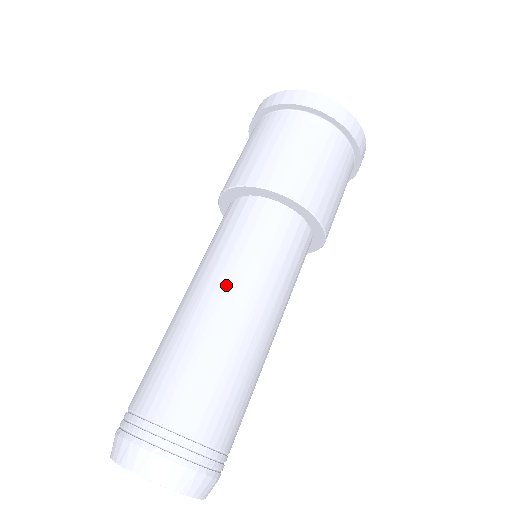
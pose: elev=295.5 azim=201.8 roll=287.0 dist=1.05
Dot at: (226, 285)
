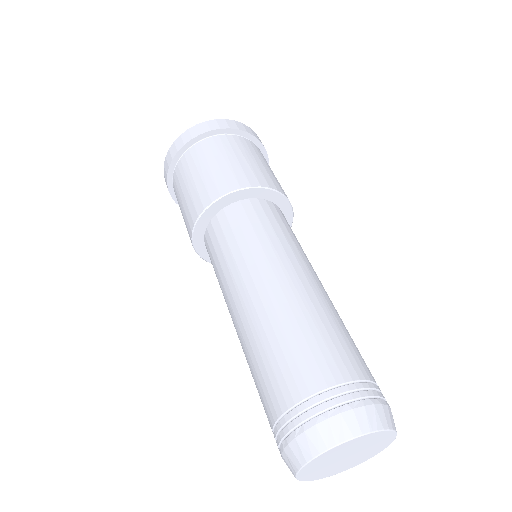
Dot at: (236, 290)
